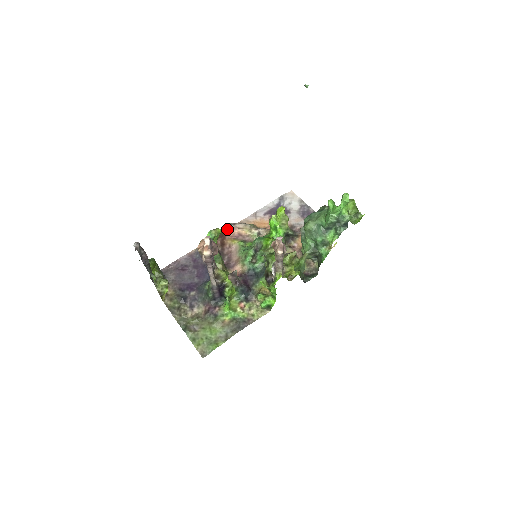
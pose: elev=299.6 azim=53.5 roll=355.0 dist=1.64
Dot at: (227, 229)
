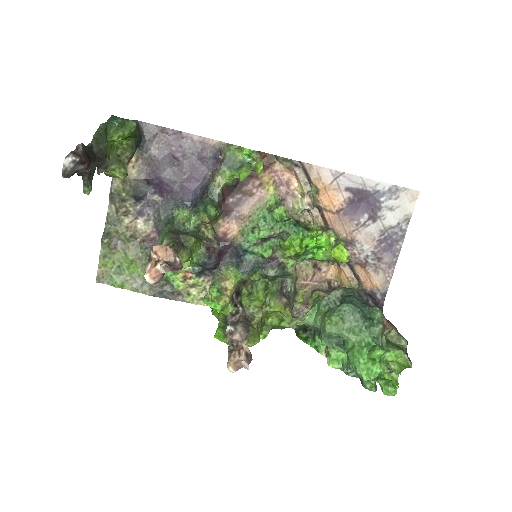
Dot at: (282, 160)
